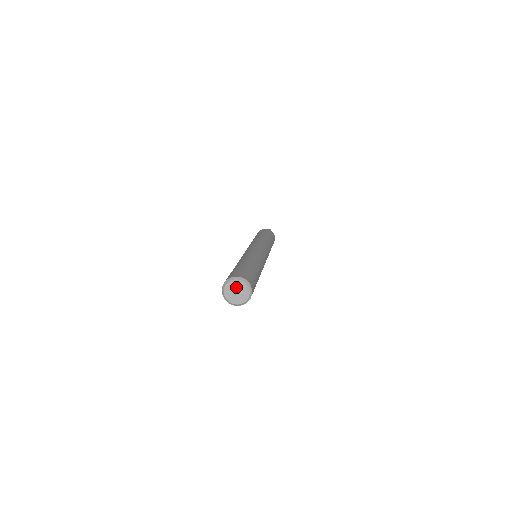
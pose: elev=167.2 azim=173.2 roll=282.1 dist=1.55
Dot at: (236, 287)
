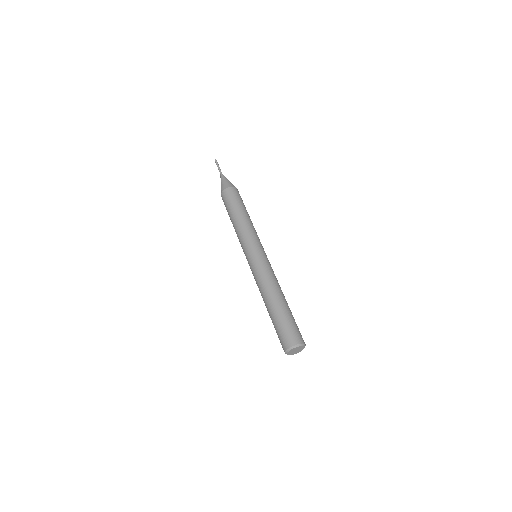
Dot at: (297, 349)
